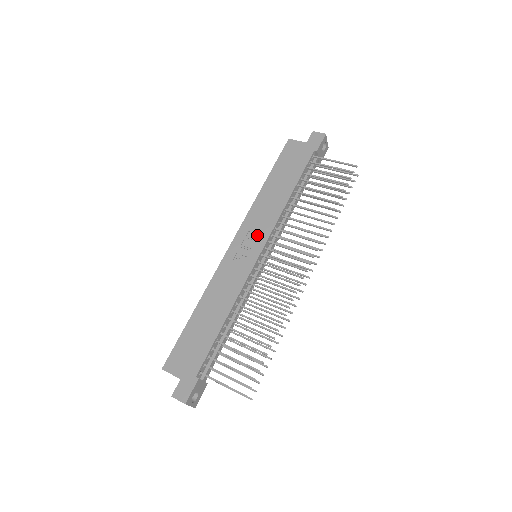
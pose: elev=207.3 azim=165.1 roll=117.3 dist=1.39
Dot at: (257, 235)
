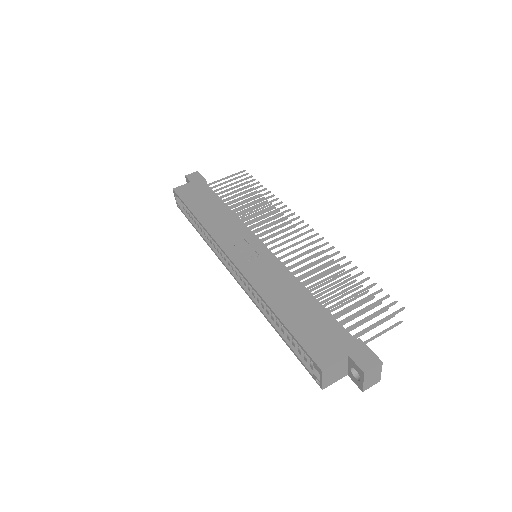
Dot at: (241, 239)
